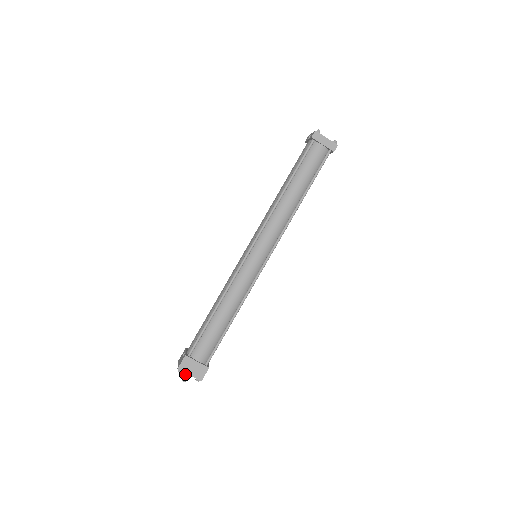
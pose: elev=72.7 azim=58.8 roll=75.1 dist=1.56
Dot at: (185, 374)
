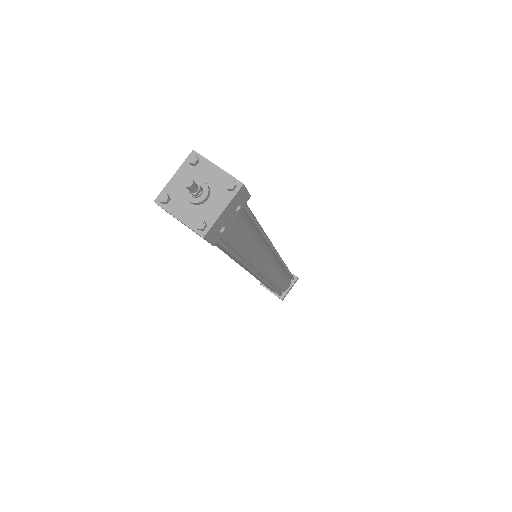
Dot at: occluded
